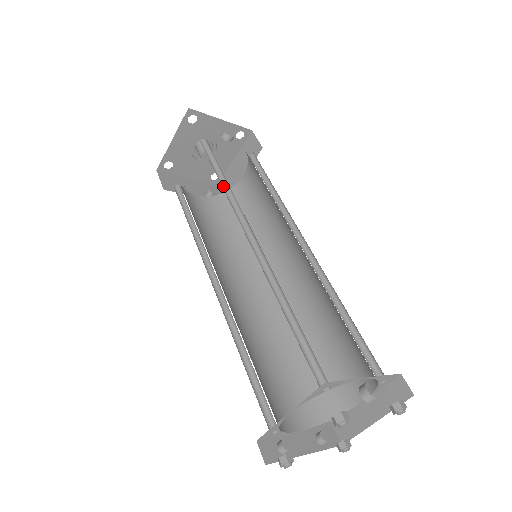
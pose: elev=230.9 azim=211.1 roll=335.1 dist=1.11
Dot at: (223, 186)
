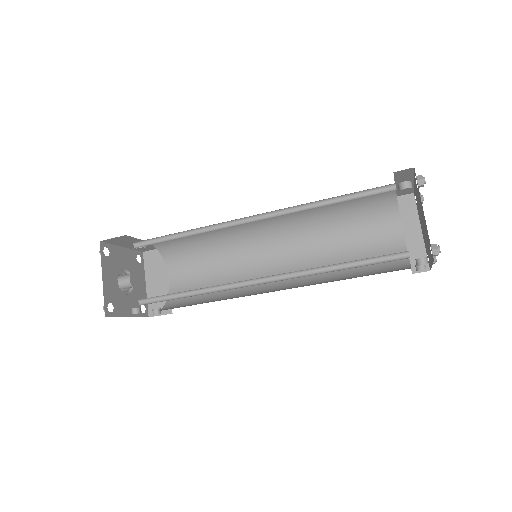
Dot at: occluded
